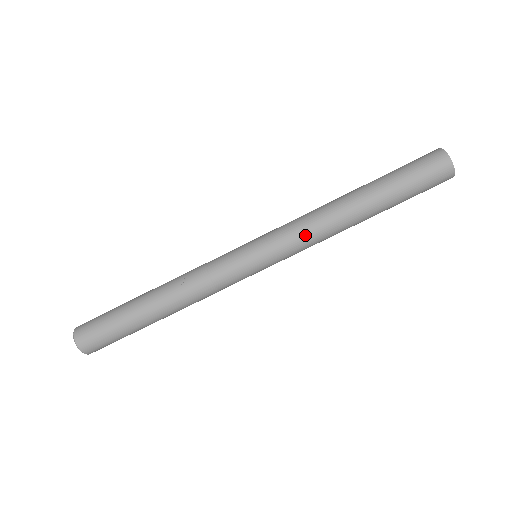
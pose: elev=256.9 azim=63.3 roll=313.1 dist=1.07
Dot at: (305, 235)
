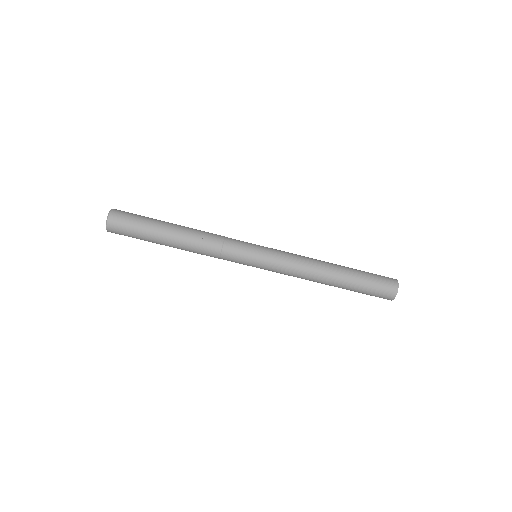
Dot at: (293, 272)
